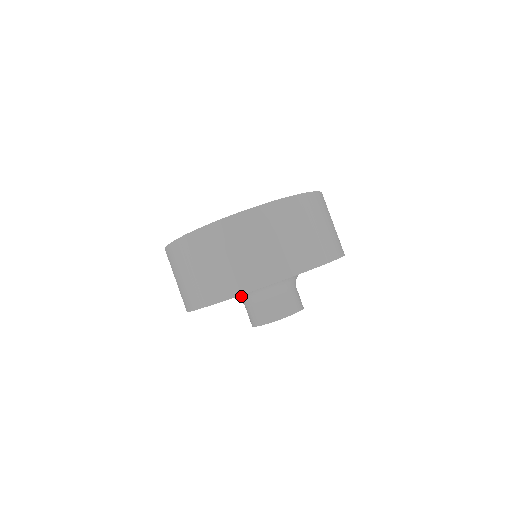
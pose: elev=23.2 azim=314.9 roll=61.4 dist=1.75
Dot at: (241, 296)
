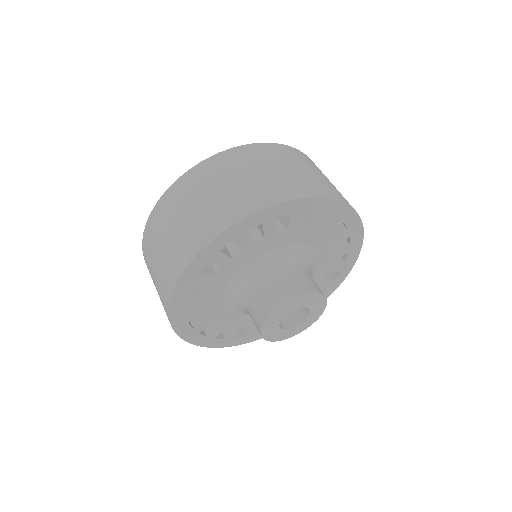
Dot at: (244, 278)
